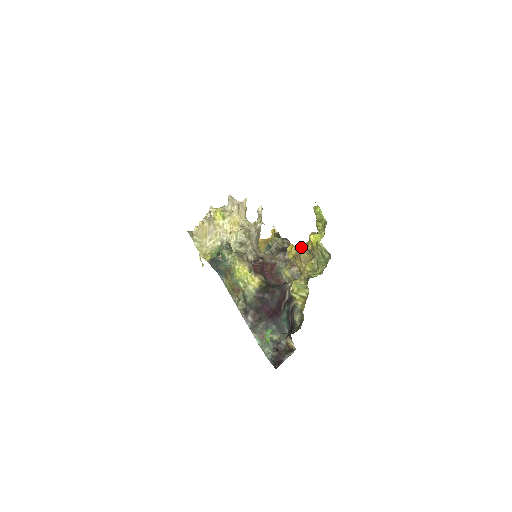
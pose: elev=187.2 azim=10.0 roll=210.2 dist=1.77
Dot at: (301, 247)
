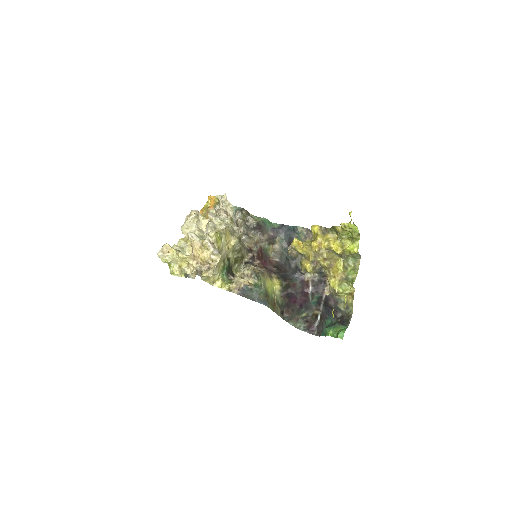
Dot at: (318, 246)
